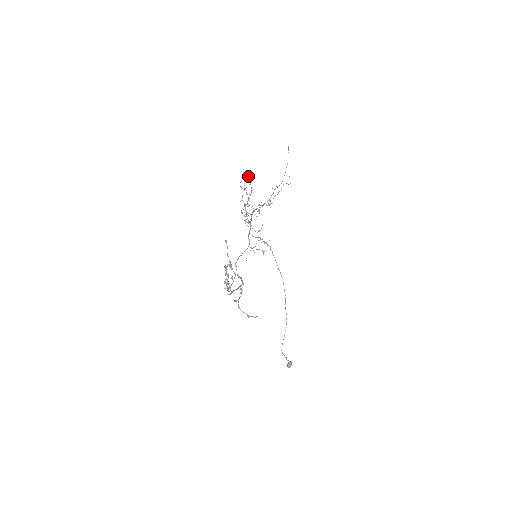
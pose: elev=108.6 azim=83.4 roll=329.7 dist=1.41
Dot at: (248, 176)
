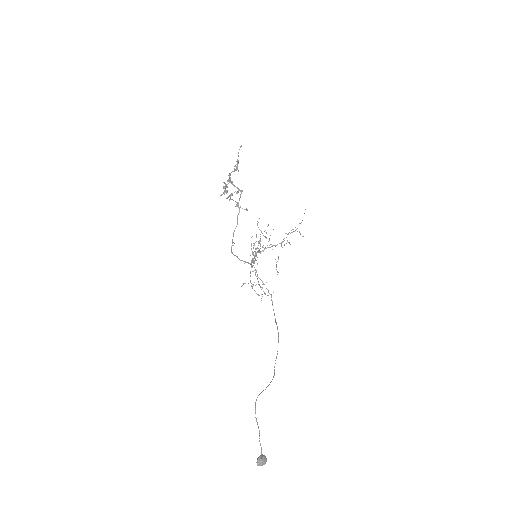
Dot at: occluded
